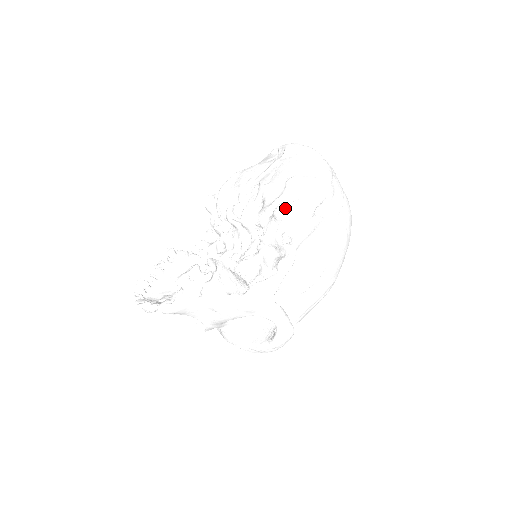
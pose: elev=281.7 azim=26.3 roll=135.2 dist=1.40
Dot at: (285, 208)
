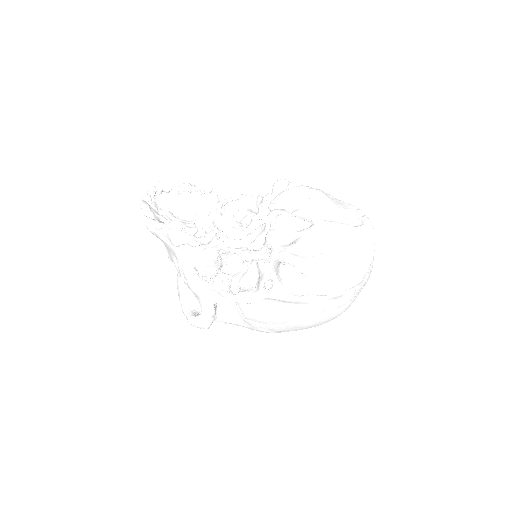
Dot at: (289, 272)
